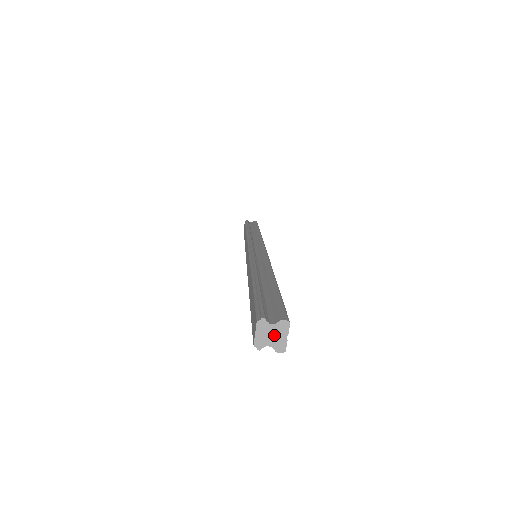
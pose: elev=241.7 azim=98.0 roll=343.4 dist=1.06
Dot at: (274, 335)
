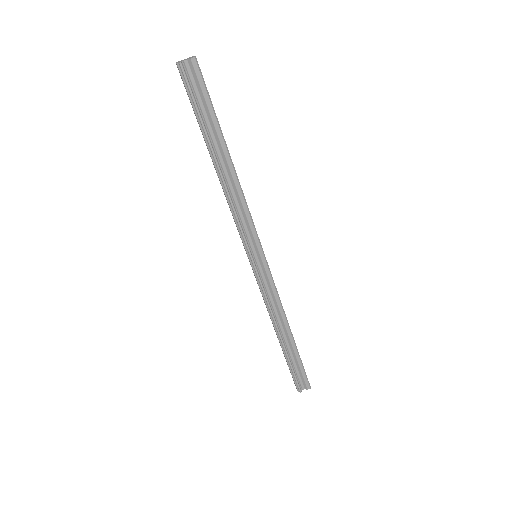
Dot at: (187, 59)
